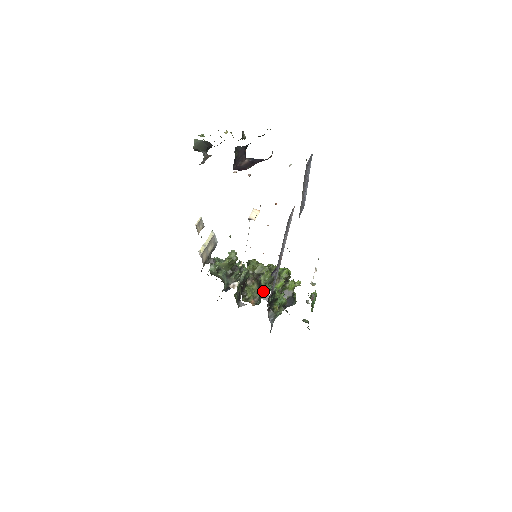
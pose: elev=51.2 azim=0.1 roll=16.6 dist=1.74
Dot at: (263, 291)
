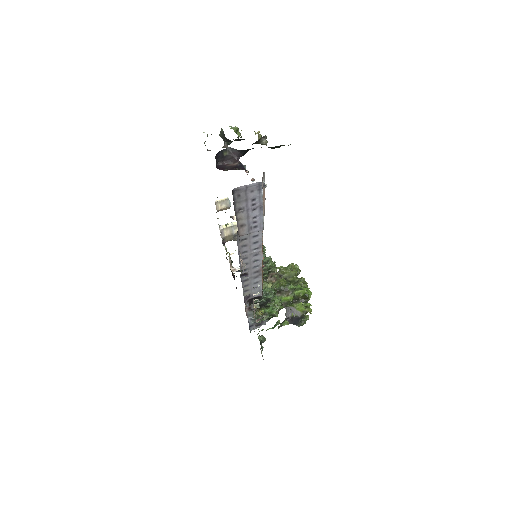
Dot at: occluded
